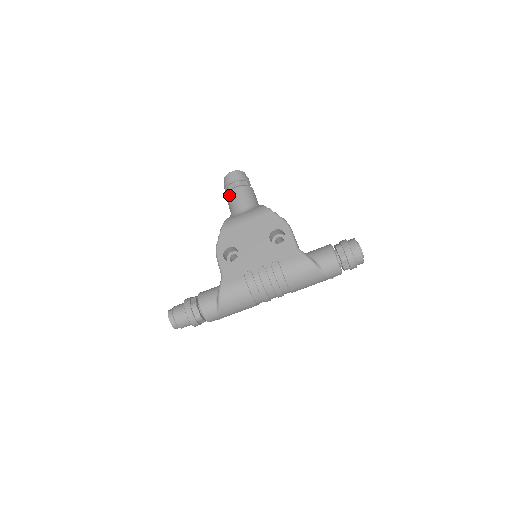
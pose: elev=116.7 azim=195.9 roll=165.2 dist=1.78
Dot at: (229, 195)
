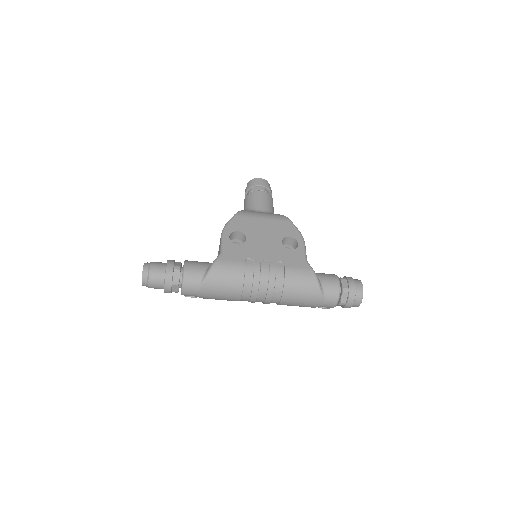
Dot at: (251, 194)
